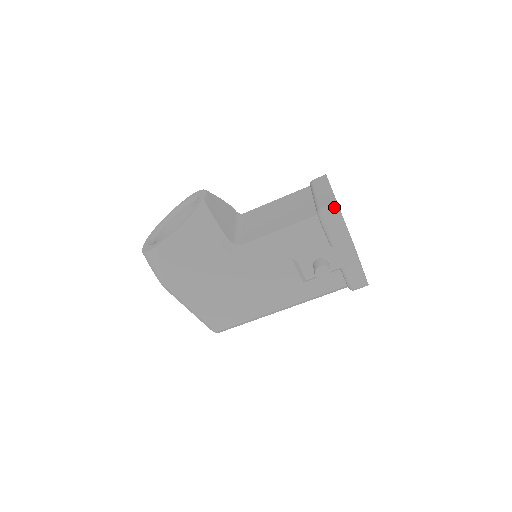
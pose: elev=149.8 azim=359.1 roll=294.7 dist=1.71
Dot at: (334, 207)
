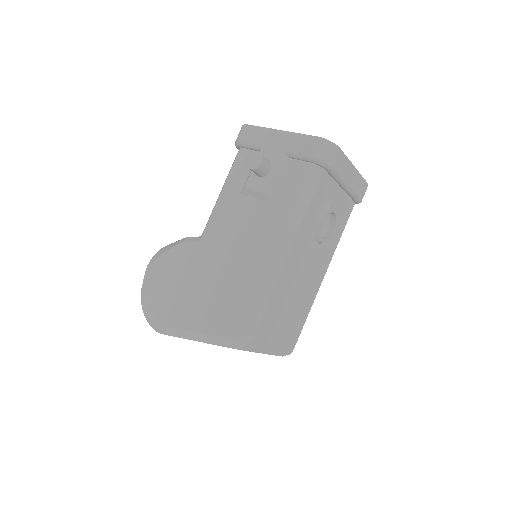
Dot at: occluded
